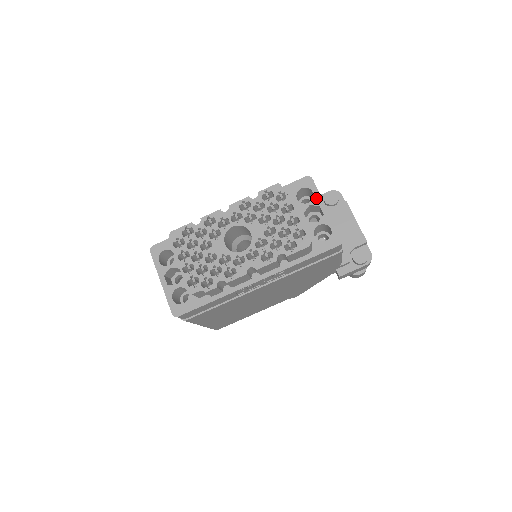
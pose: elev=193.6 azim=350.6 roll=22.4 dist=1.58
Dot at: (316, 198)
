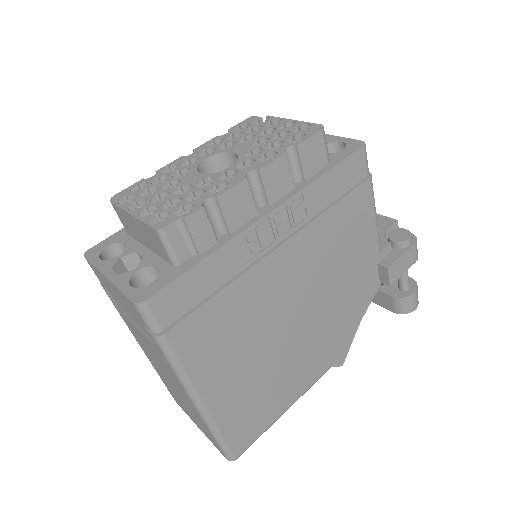
Dot at: occluded
